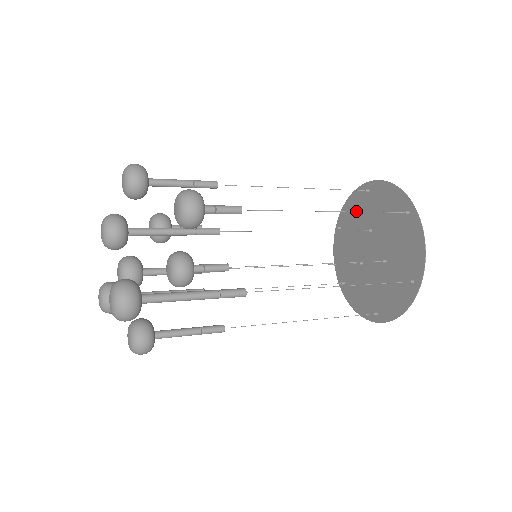
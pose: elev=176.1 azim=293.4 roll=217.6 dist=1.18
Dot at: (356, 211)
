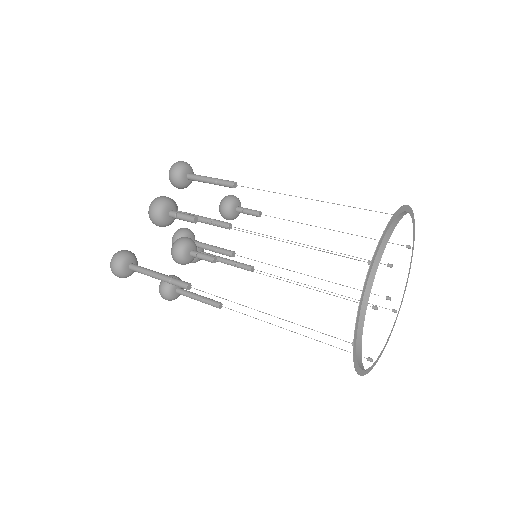
Dot at: occluded
